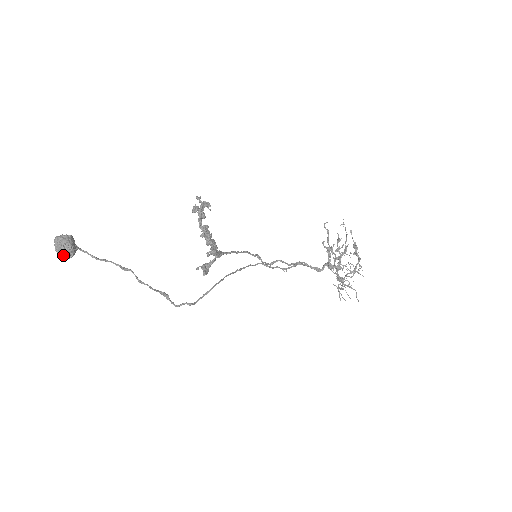
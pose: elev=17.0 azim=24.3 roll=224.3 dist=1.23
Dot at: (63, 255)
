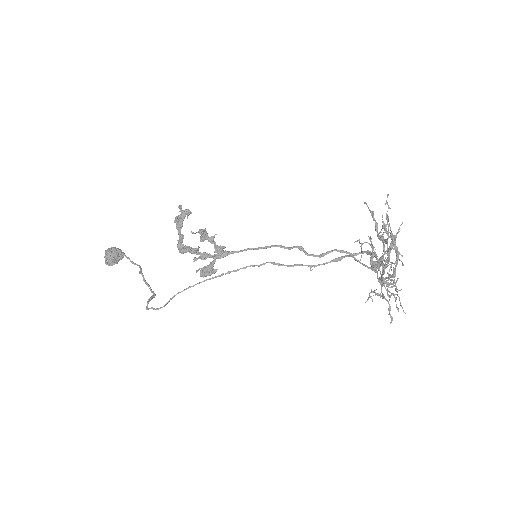
Dot at: (106, 264)
